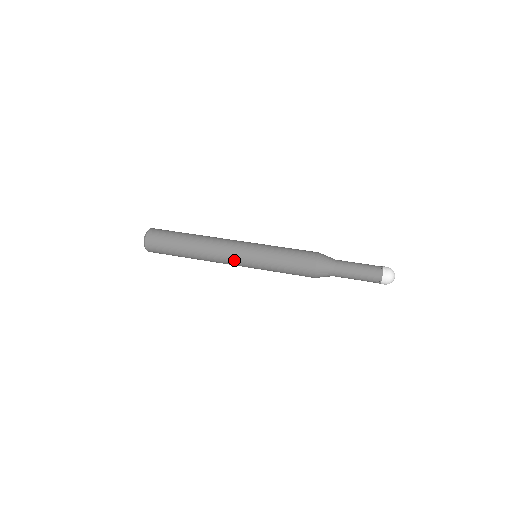
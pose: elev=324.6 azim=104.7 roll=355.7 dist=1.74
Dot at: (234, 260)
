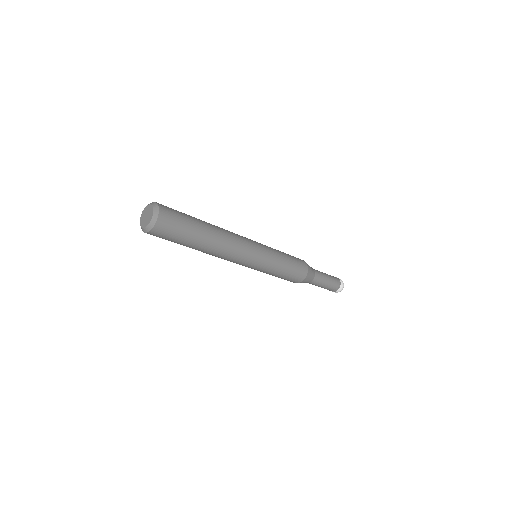
Dot at: (249, 241)
